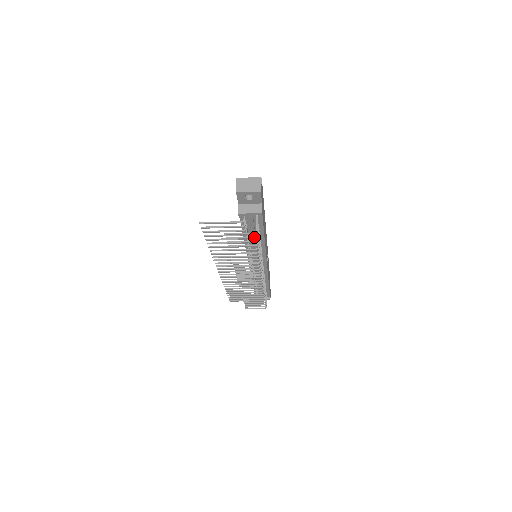
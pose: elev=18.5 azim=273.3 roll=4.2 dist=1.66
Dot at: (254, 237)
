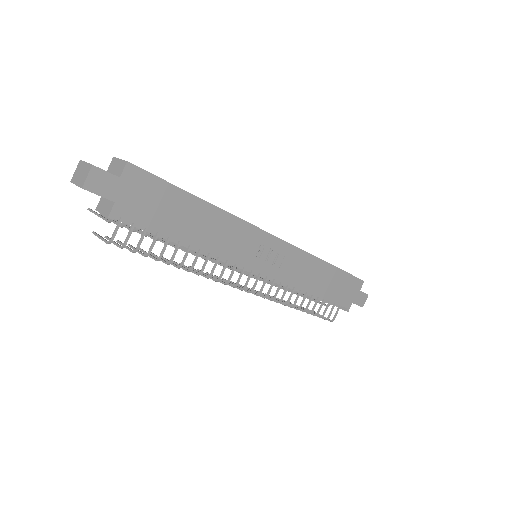
Dot at: (120, 246)
